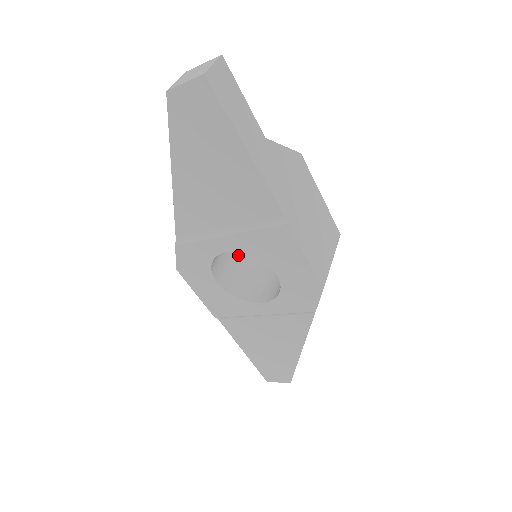
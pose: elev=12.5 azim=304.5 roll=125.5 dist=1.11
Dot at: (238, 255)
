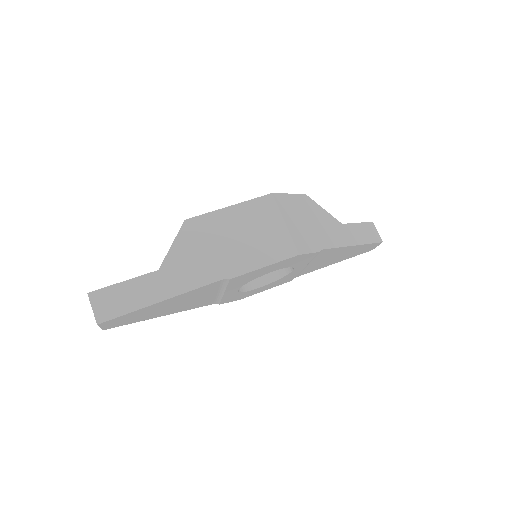
Dot at: occluded
